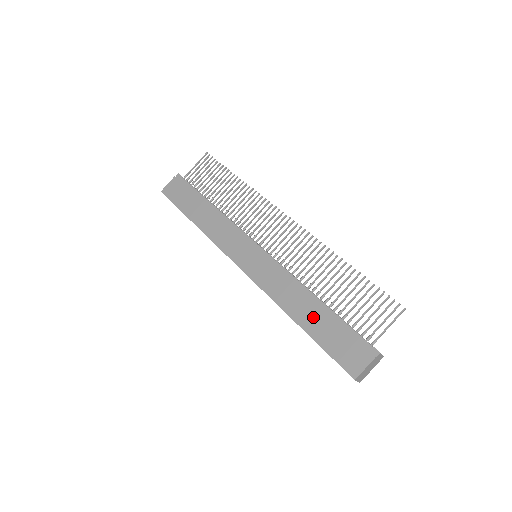
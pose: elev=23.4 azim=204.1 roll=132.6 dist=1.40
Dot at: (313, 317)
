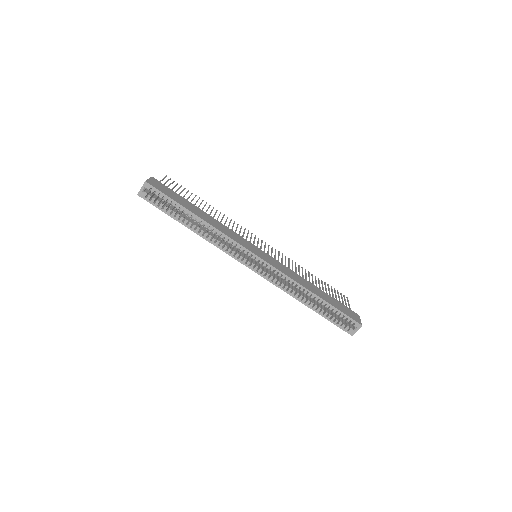
Dot at: (321, 293)
